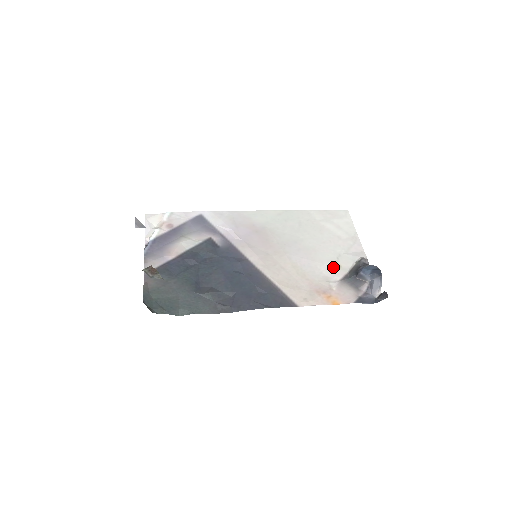
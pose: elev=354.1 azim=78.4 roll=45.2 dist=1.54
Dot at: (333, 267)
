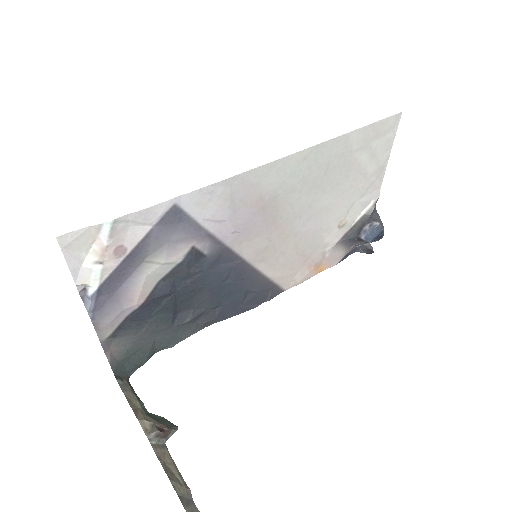
Dot at: (338, 228)
